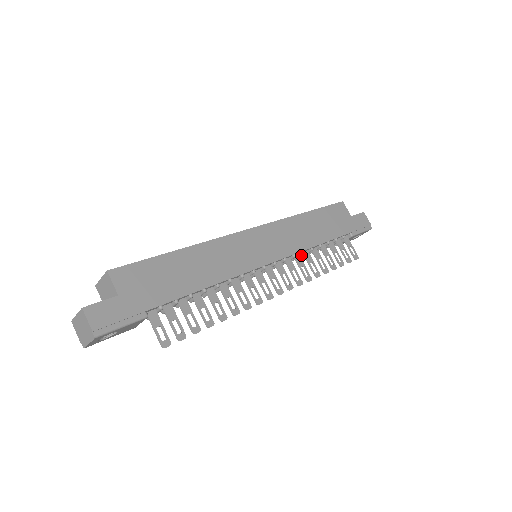
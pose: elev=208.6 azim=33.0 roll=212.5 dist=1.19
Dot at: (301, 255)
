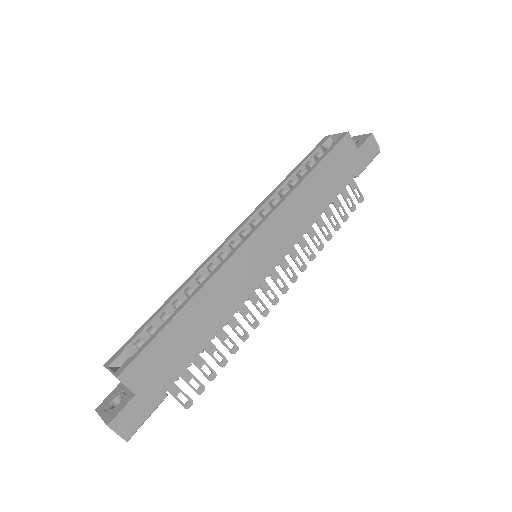
Dot at: occluded
